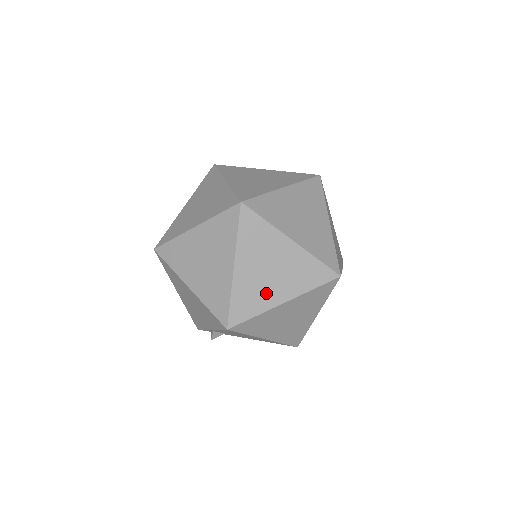
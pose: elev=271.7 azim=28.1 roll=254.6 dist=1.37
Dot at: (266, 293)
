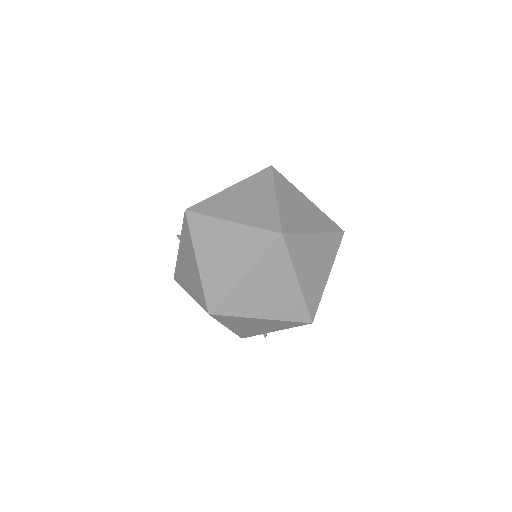
Dot at: (319, 280)
